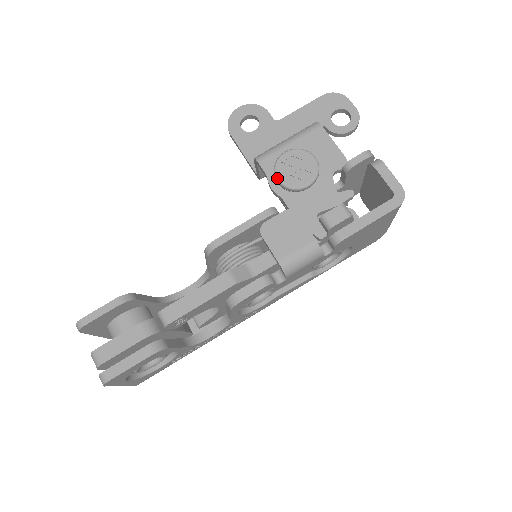
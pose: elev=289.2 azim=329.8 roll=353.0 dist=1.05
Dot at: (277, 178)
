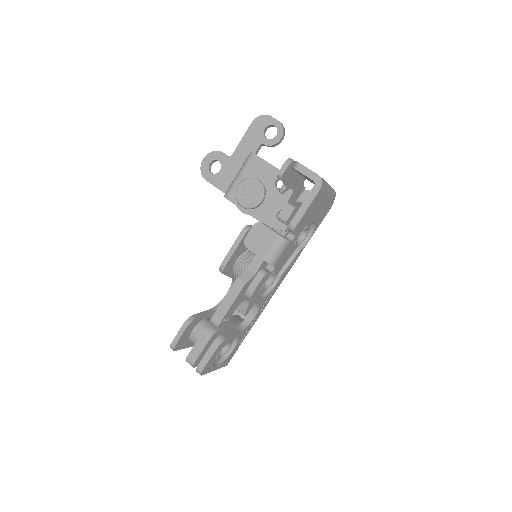
Dot at: (241, 205)
